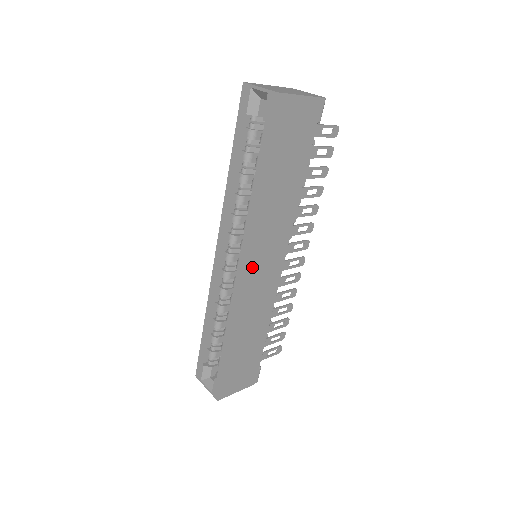
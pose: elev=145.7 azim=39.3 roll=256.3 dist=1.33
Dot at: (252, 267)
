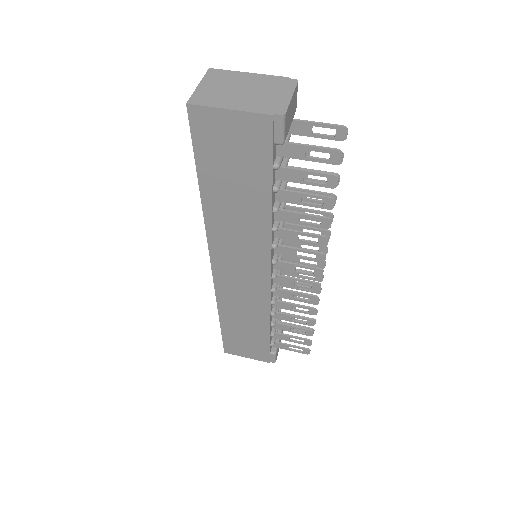
Dot at: (223, 267)
